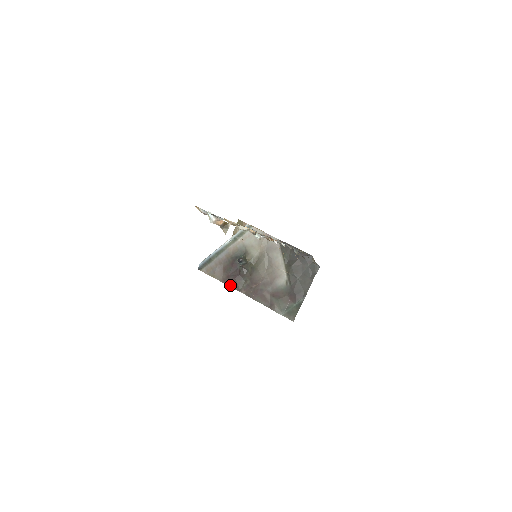
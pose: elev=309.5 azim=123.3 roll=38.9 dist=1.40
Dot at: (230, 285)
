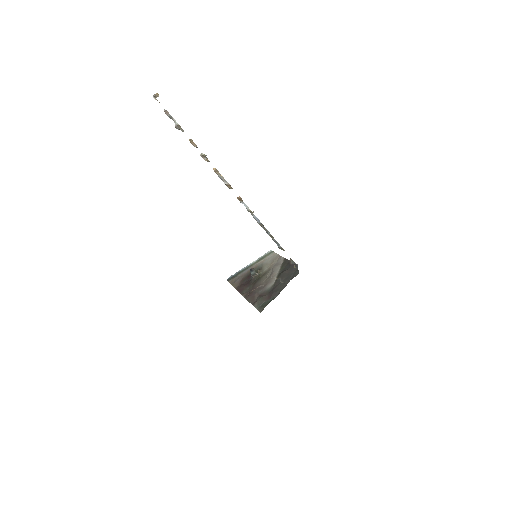
Dot at: (239, 290)
